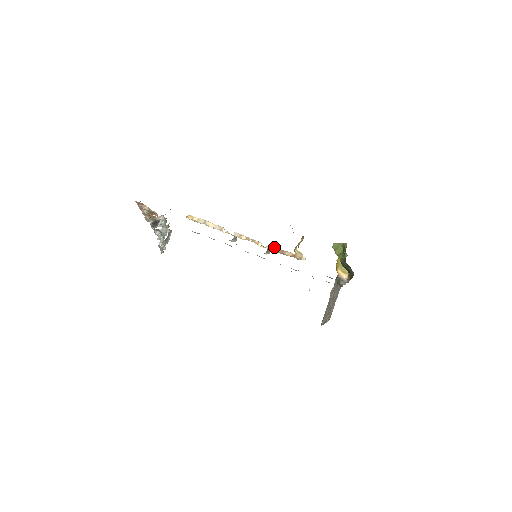
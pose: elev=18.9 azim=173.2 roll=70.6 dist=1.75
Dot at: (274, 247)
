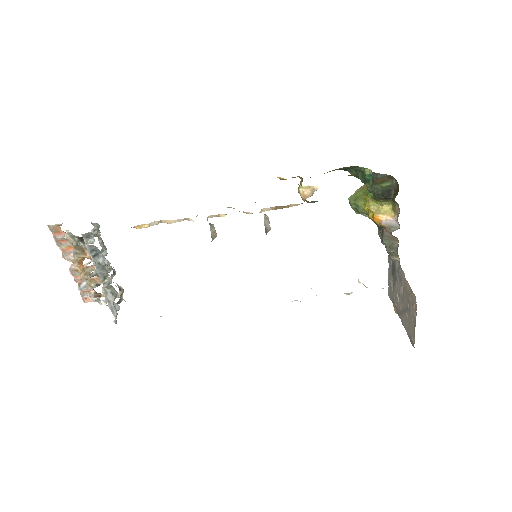
Dot at: (270, 207)
